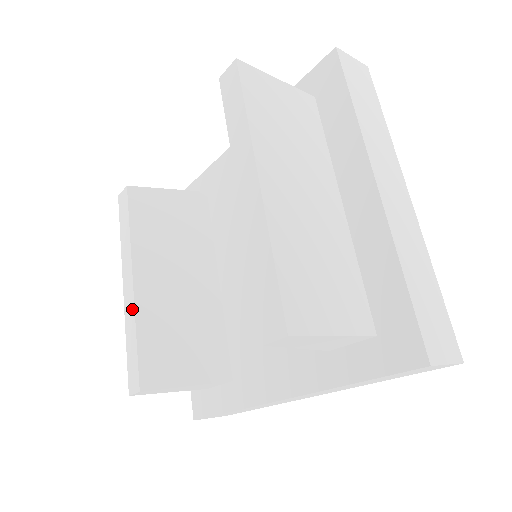
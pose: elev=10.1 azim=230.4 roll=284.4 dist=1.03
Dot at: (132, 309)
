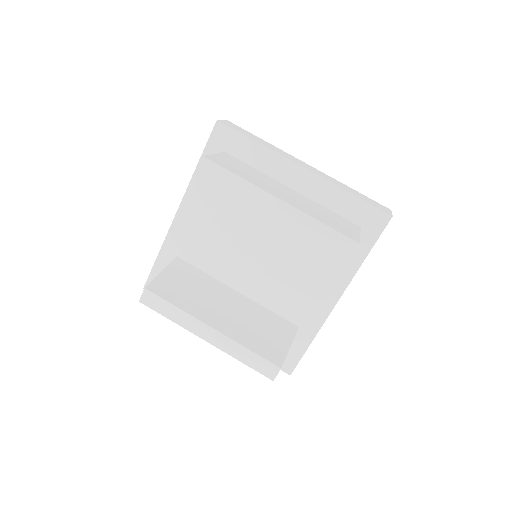
Dot at: (229, 341)
